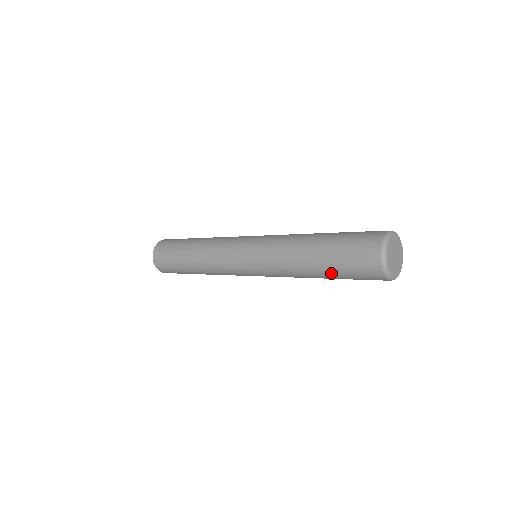
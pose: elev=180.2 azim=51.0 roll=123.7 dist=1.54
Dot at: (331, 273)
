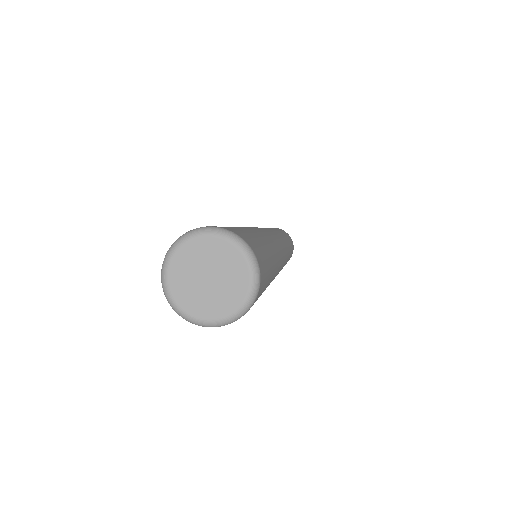
Dot at: occluded
